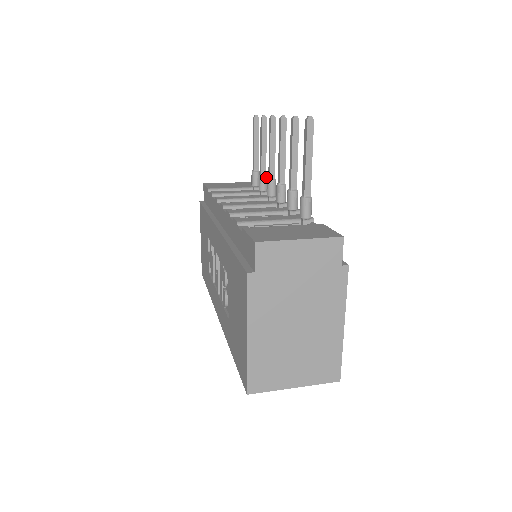
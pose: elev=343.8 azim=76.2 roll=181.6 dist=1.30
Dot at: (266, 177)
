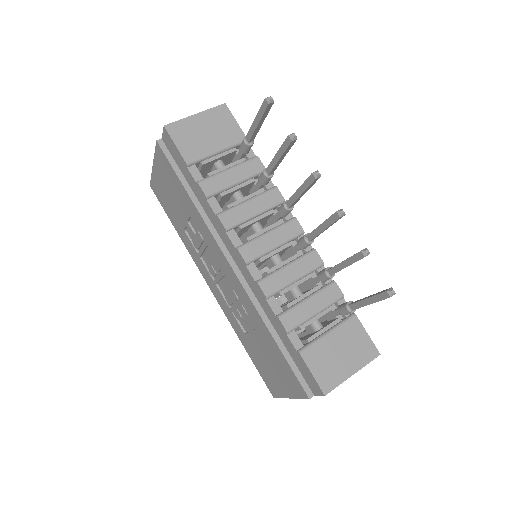
Dot at: (272, 176)
